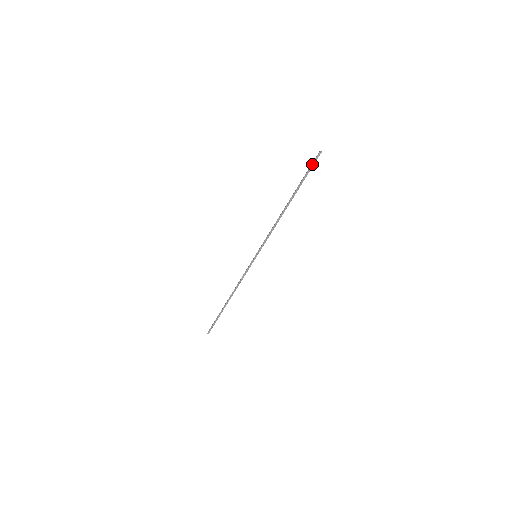
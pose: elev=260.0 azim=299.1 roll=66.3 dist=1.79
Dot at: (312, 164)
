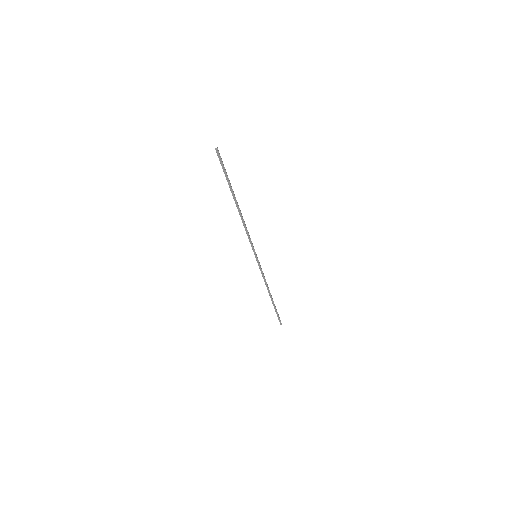
Dot at: (221, 164)
